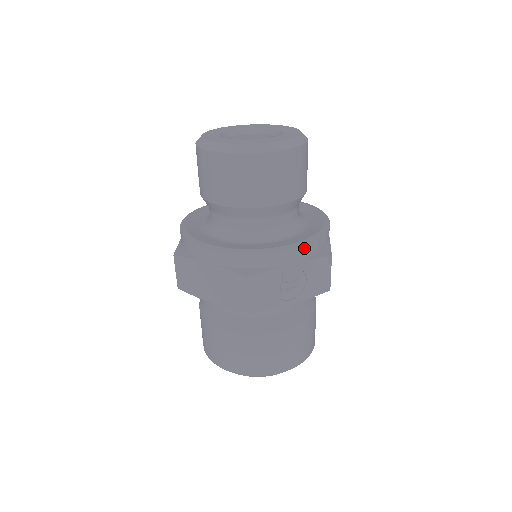
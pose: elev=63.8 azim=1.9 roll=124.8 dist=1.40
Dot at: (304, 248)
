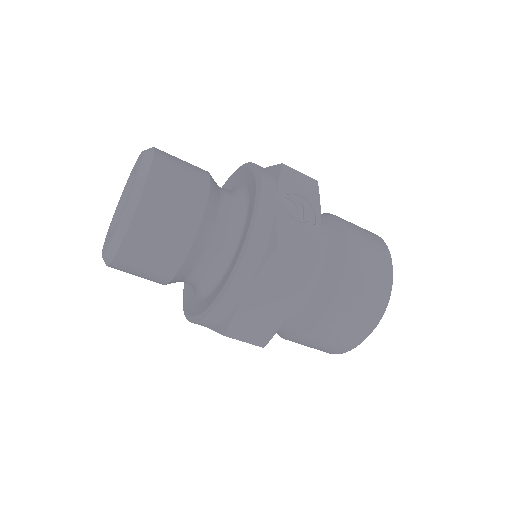
Dot at: (264, 183)
